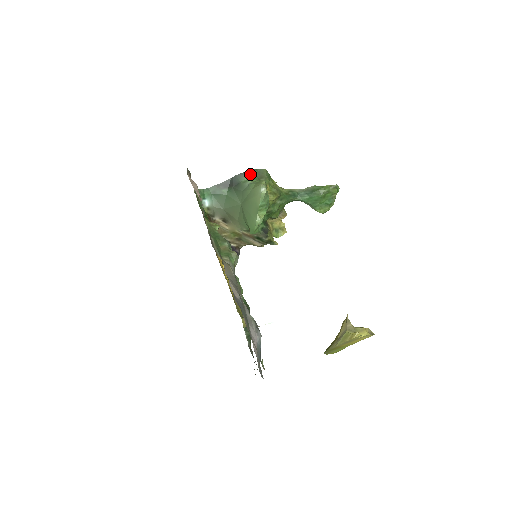
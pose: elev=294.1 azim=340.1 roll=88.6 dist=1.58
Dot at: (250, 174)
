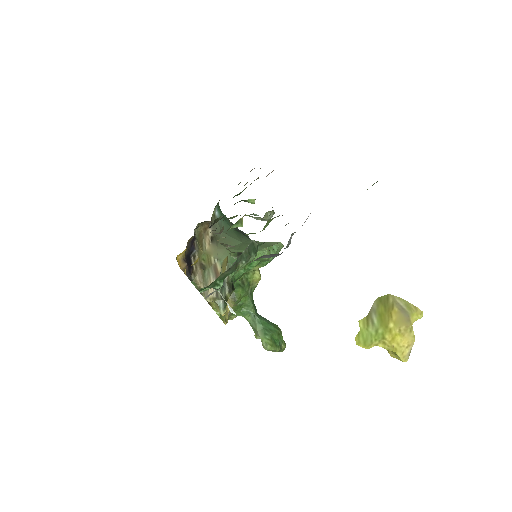
Dot at: occluded
